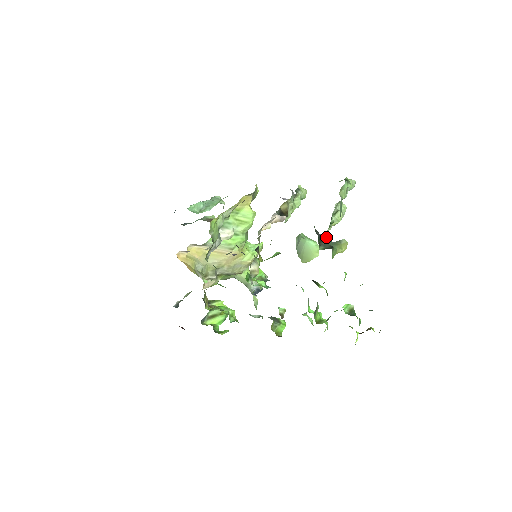
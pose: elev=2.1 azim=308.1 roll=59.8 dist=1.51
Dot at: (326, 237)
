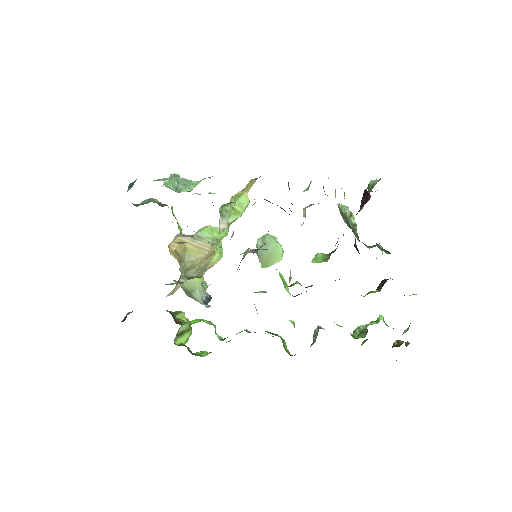
Dot at: occluded
